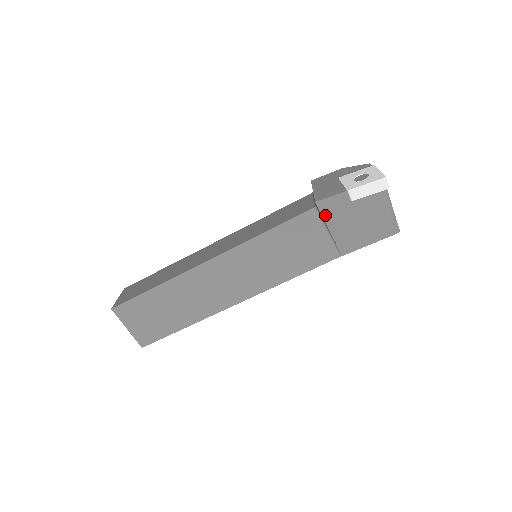
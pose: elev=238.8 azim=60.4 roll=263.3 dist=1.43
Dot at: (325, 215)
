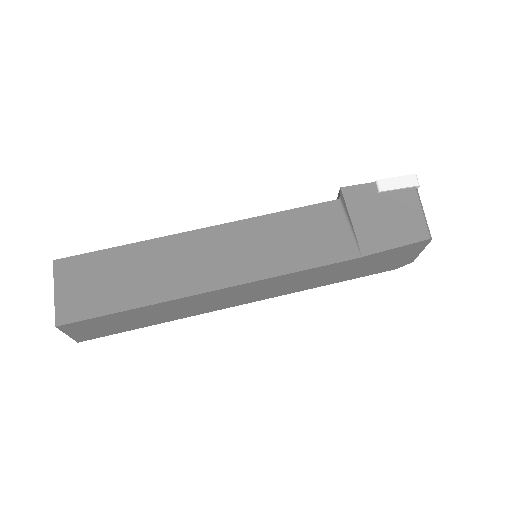
Dot at: (349, 203)
